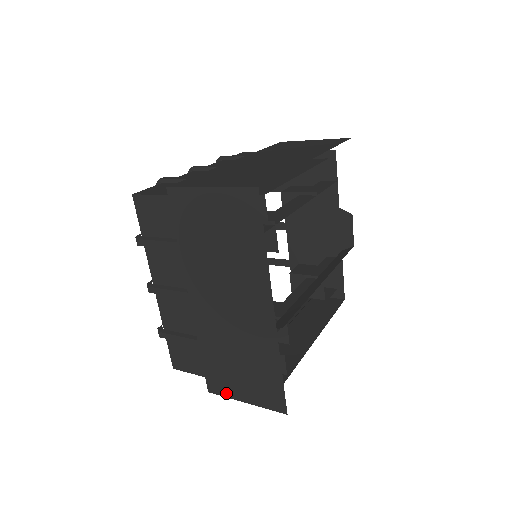
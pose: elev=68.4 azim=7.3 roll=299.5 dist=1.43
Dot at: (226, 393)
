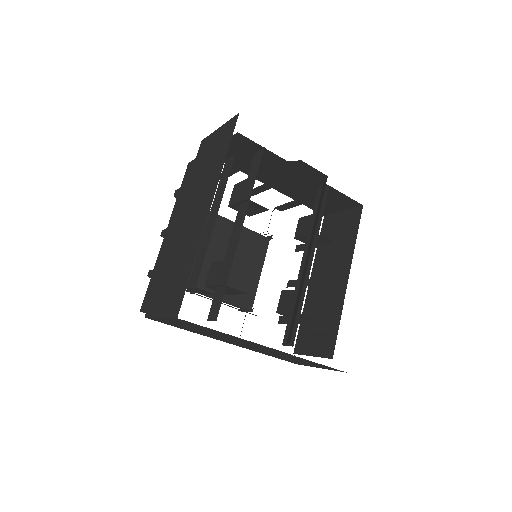
Dot at: (306, 365)
